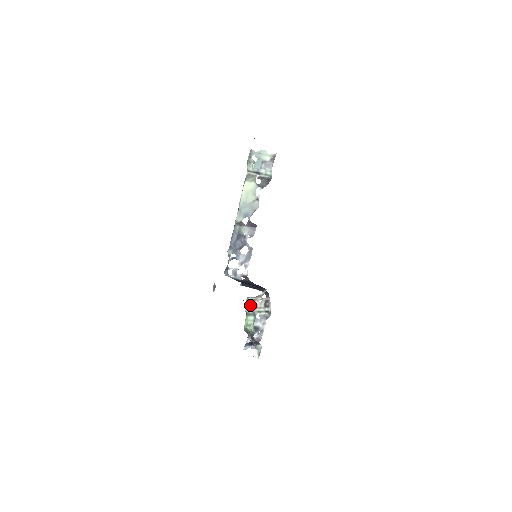
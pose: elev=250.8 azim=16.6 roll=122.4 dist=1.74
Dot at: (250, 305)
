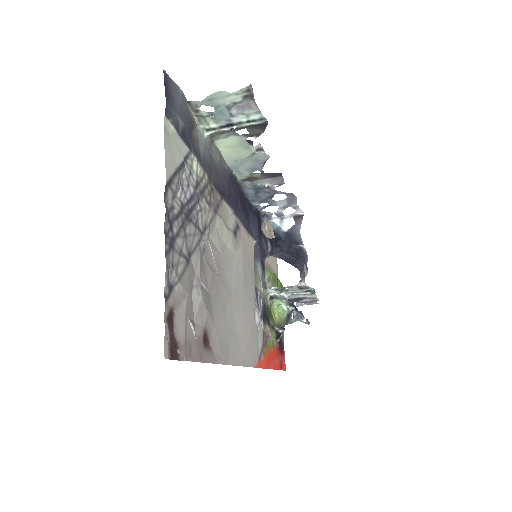
Dot at: (275, 291)
